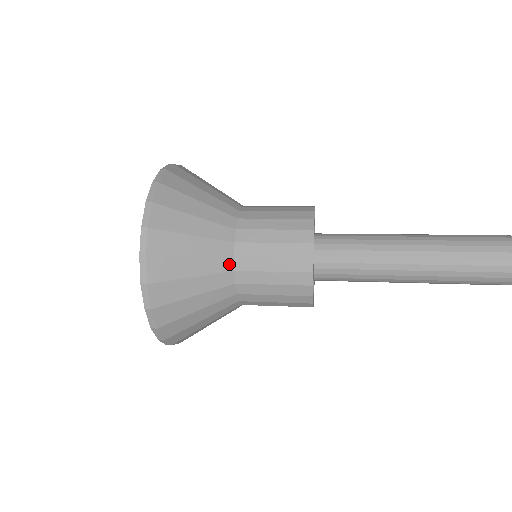
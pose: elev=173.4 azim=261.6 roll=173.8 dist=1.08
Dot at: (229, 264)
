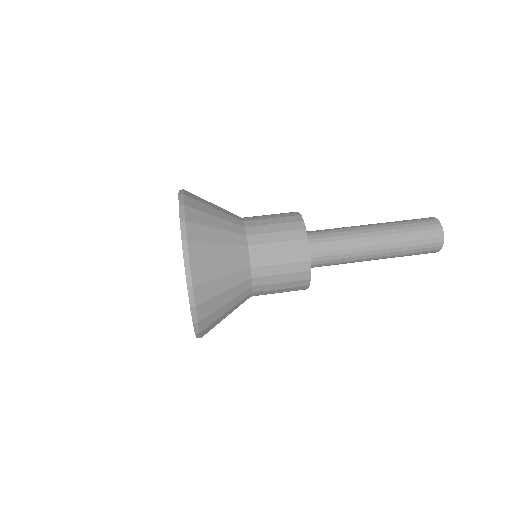
Dot at: occluded
